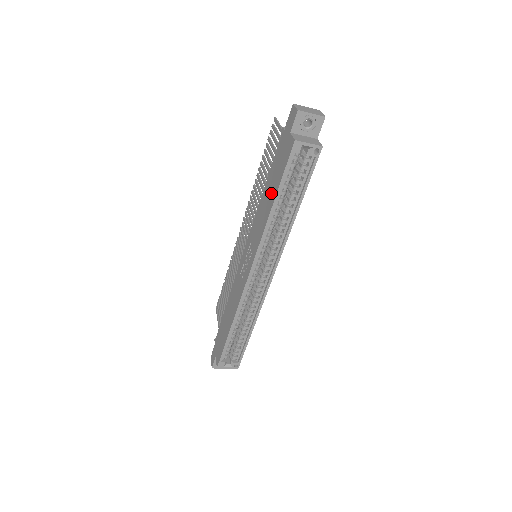
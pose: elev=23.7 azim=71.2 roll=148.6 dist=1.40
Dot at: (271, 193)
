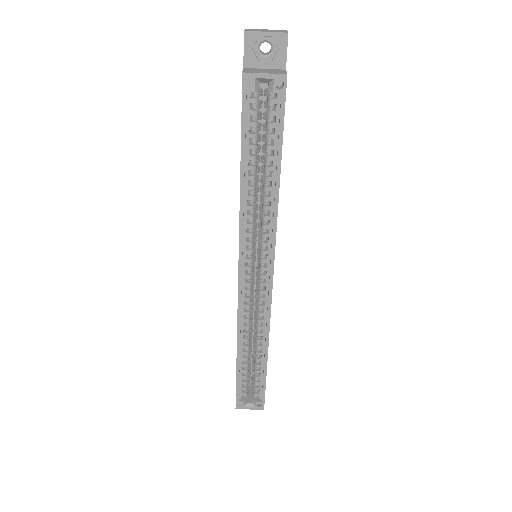
Dot at: occluded
